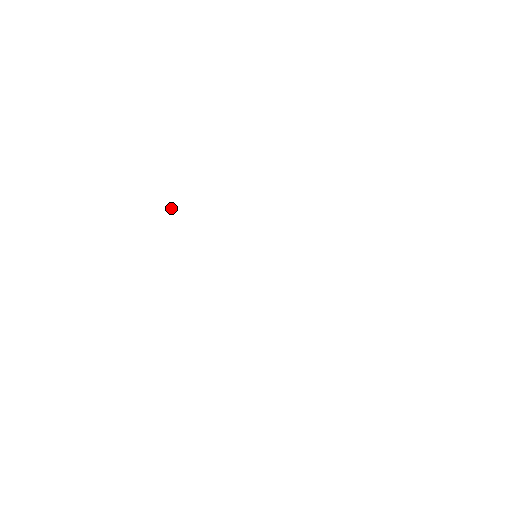
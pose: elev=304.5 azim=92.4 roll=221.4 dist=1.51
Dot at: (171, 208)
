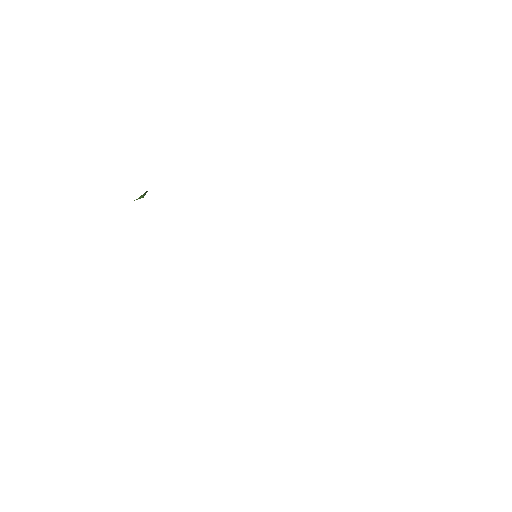
Dot at: occluded
